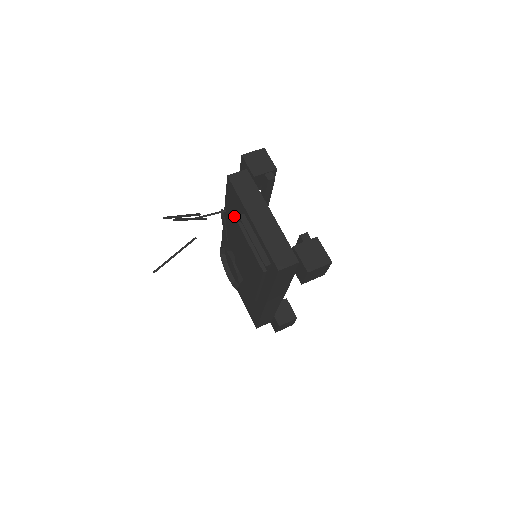
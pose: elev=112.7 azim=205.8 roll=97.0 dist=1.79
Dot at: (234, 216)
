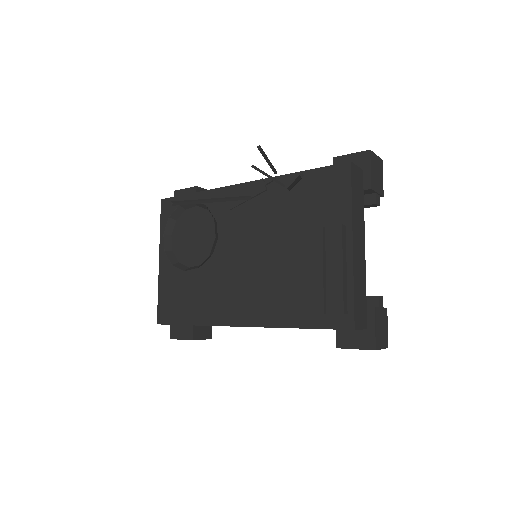
Dot at: (297, 203)
